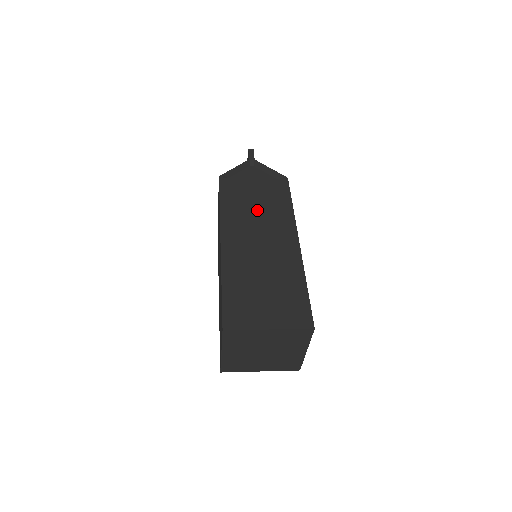
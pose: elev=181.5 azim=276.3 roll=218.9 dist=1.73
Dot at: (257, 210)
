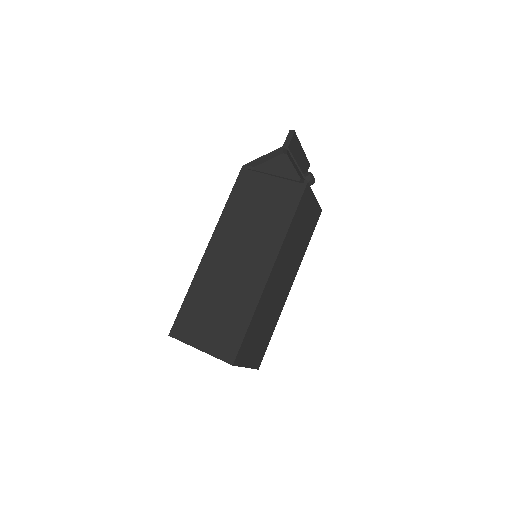
Dot at: (255, 219)
